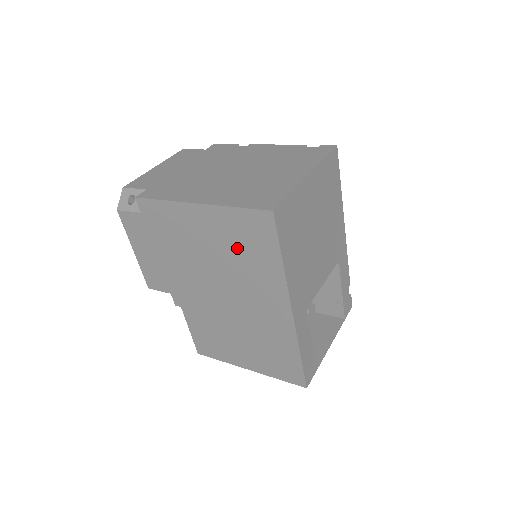
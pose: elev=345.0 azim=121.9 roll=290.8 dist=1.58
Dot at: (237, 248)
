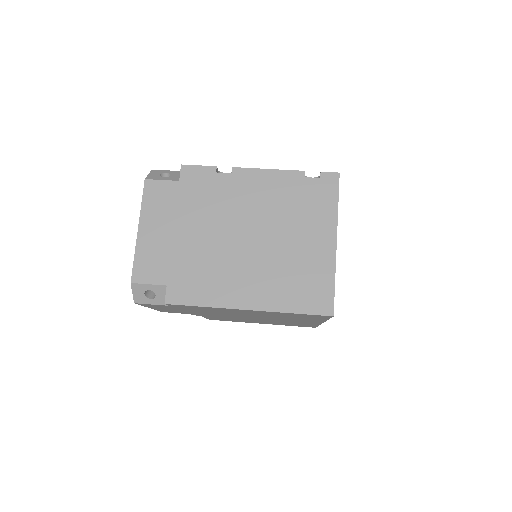
Dot at: (283, 316)
